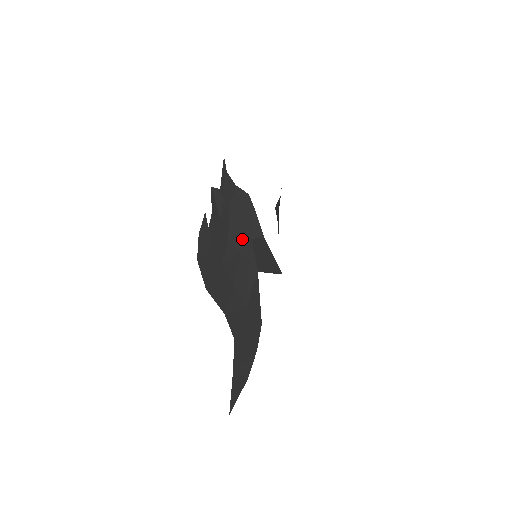
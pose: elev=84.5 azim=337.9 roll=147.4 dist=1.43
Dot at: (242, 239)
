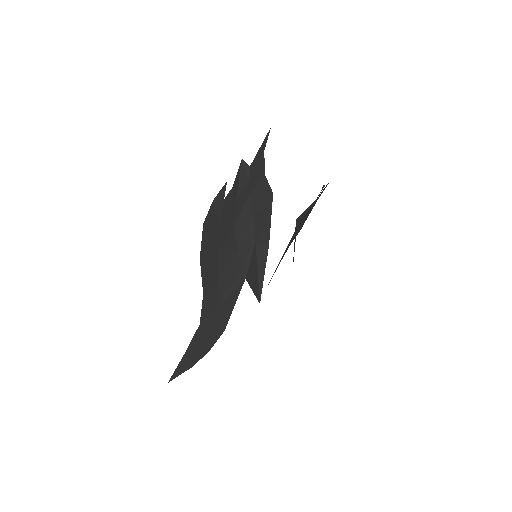
Dot at: (246, 237)
